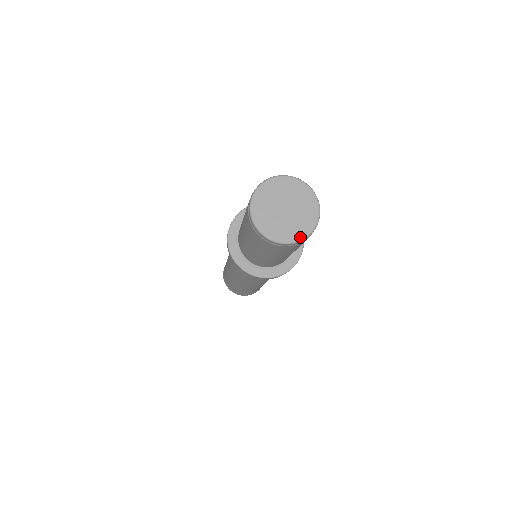
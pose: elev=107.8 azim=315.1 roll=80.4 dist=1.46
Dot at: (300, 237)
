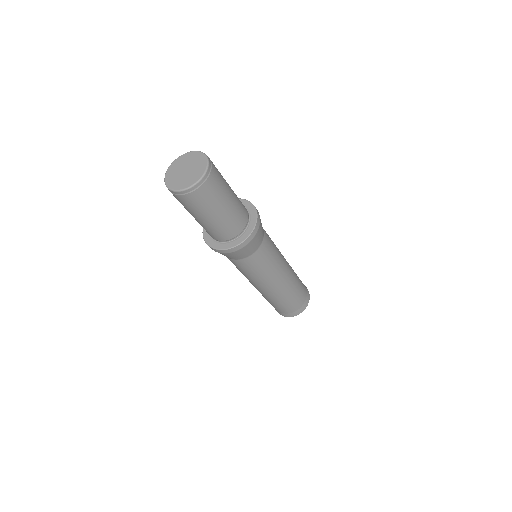
Dot at: (205, 166)
